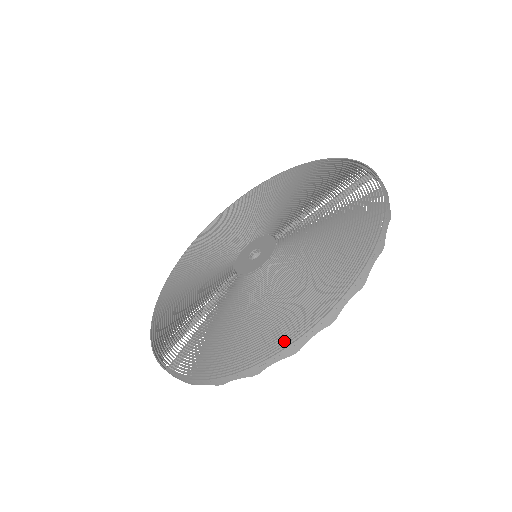
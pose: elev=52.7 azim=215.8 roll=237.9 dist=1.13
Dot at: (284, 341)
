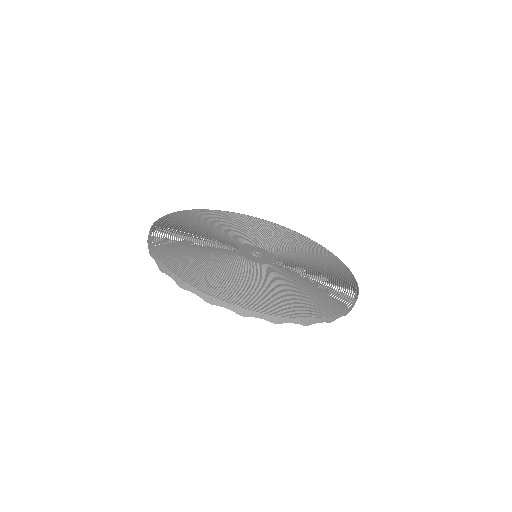
Dot at: (275, 312)
